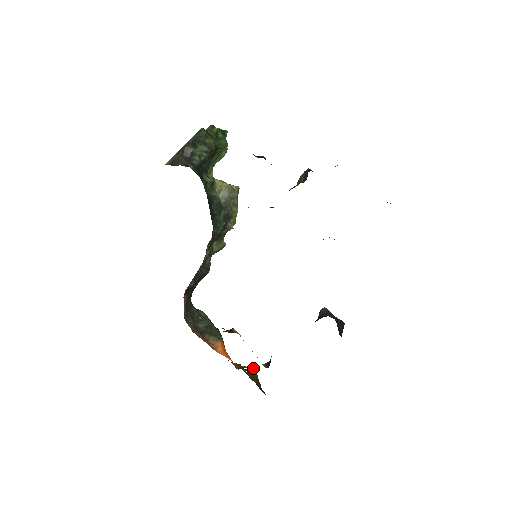
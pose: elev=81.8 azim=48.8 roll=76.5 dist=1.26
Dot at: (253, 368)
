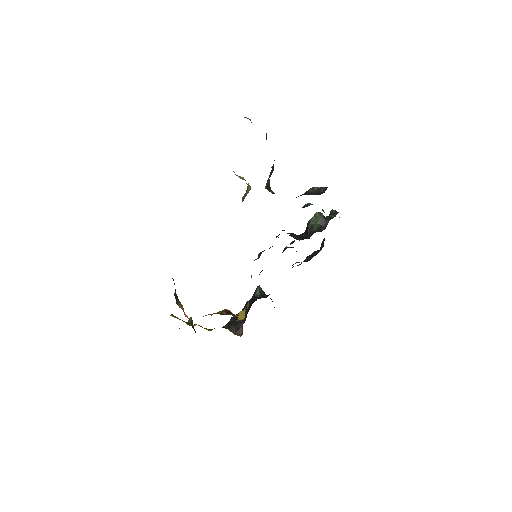
Dot at: (191, 321)
